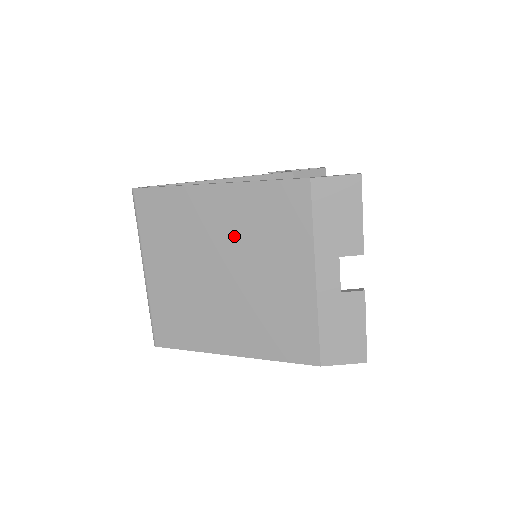
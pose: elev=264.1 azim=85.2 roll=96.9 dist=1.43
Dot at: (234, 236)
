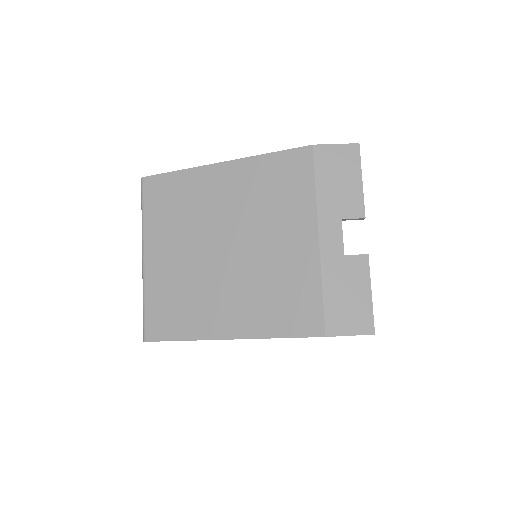
Dot at: (238, 209)
